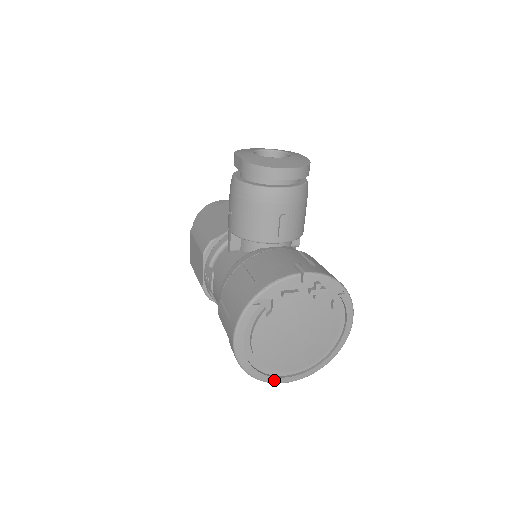
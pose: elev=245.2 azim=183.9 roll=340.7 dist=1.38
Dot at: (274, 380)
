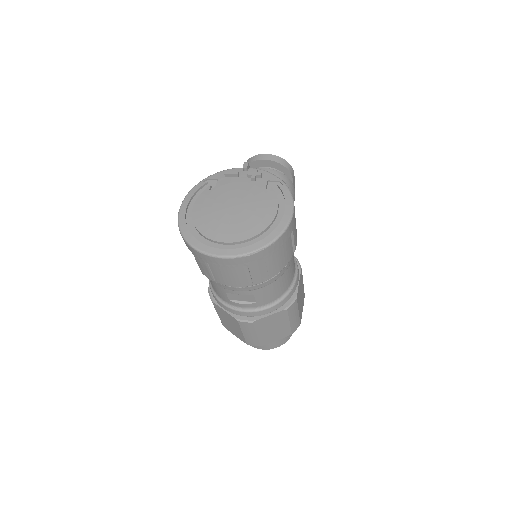
Dot at: (206, 249)
